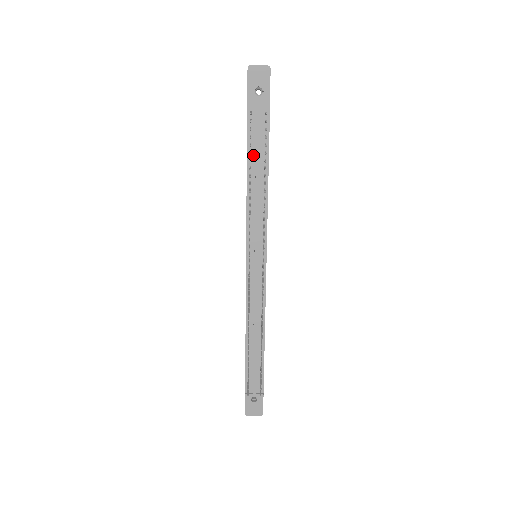
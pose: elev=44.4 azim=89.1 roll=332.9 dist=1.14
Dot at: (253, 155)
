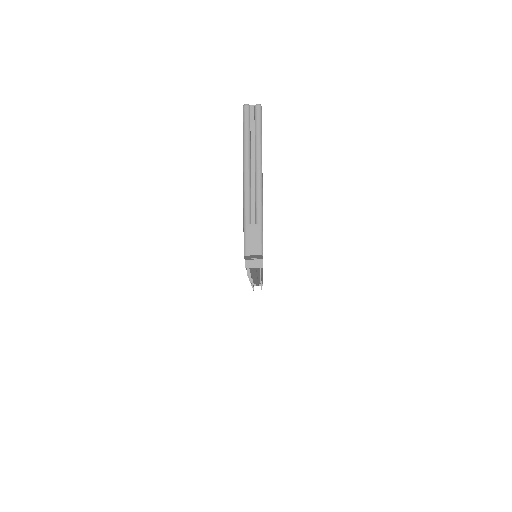
Dot at: (251, 269)
